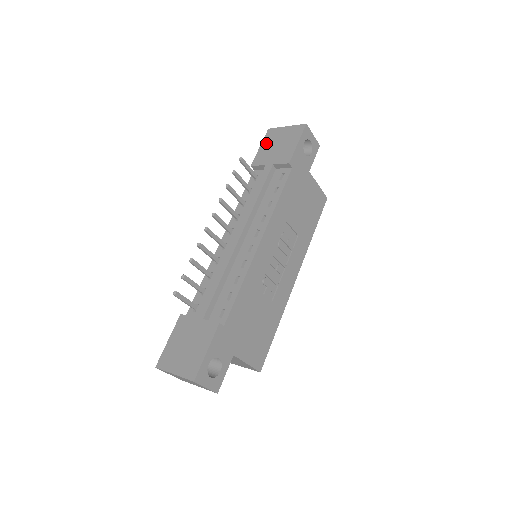
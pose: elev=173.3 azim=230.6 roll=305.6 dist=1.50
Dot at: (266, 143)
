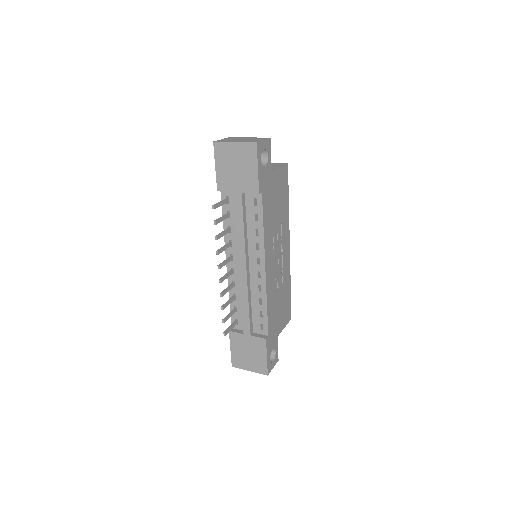
Dot at: (220, 163)
